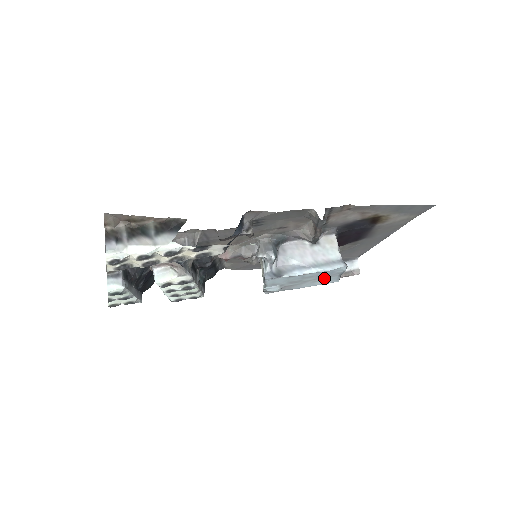
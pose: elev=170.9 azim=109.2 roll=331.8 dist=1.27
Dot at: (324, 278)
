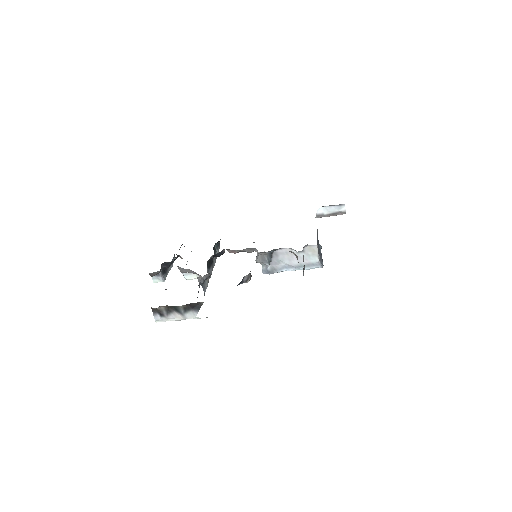
Dot at: occluded
